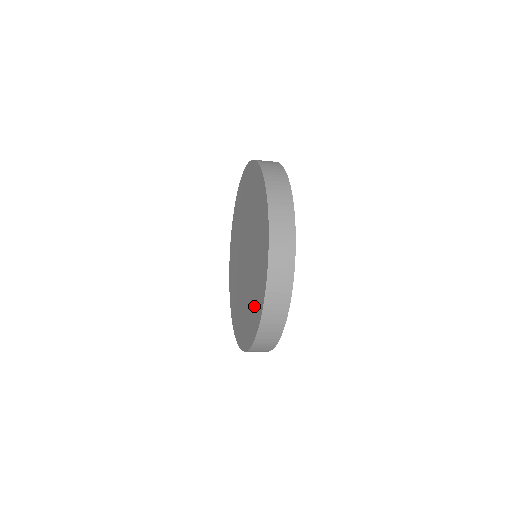
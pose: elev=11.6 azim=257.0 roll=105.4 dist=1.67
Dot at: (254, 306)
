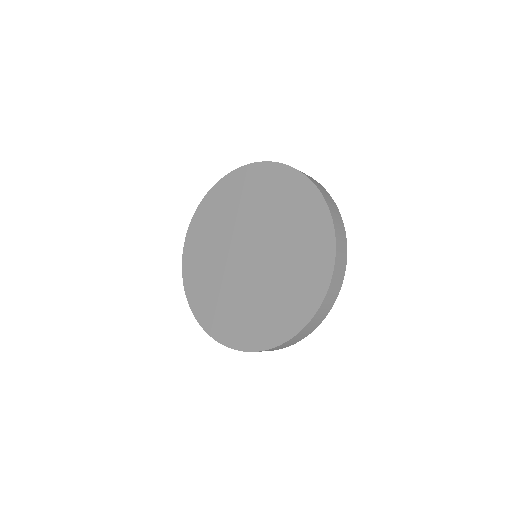
Dot at: (310, 243)
